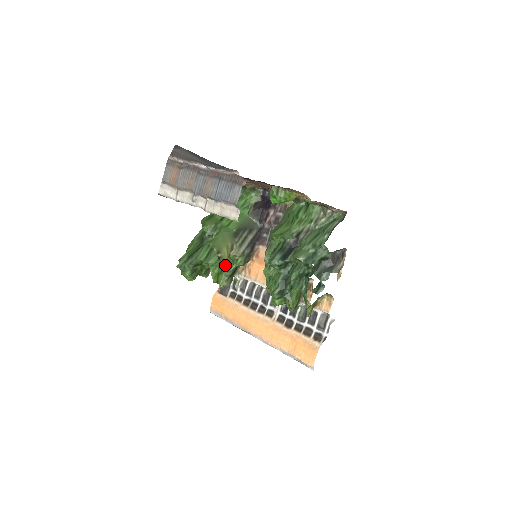
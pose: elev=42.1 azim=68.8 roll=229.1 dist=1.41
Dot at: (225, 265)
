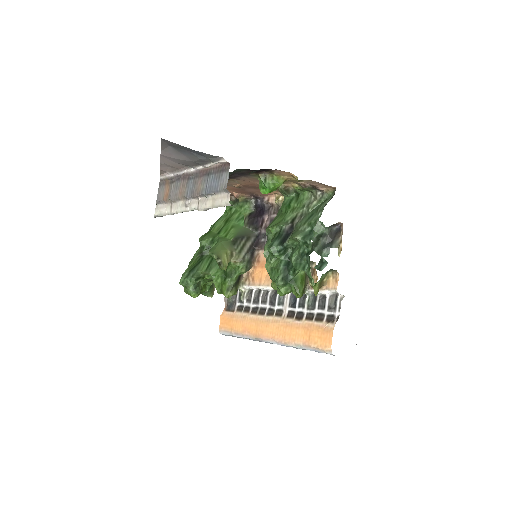
Dot at: (227, 275)
